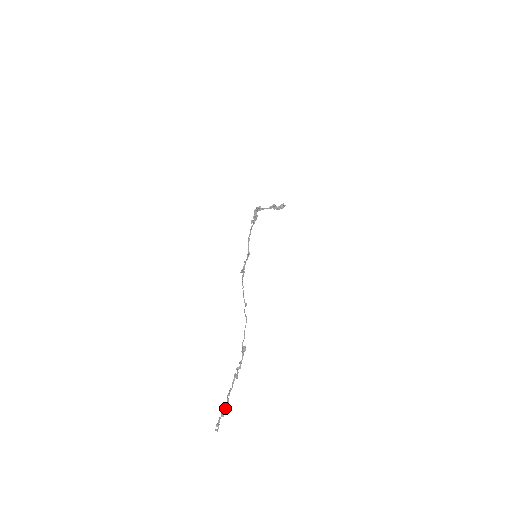
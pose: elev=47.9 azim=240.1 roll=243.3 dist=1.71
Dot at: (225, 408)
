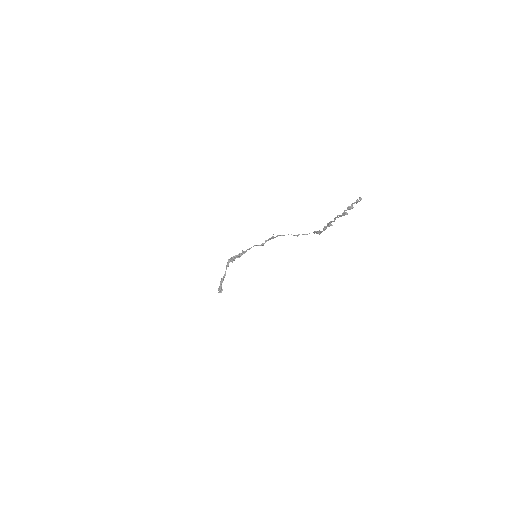
Dot at: occluded
